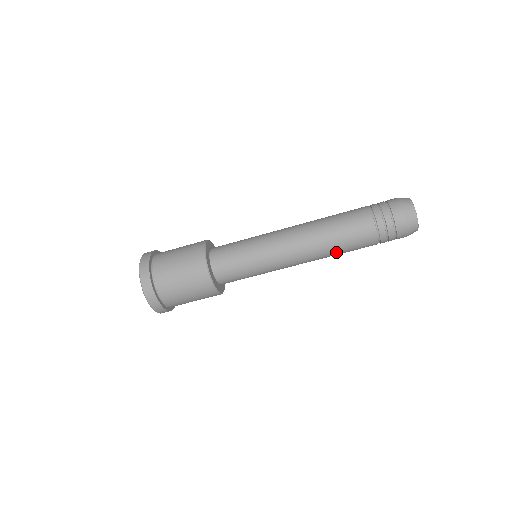
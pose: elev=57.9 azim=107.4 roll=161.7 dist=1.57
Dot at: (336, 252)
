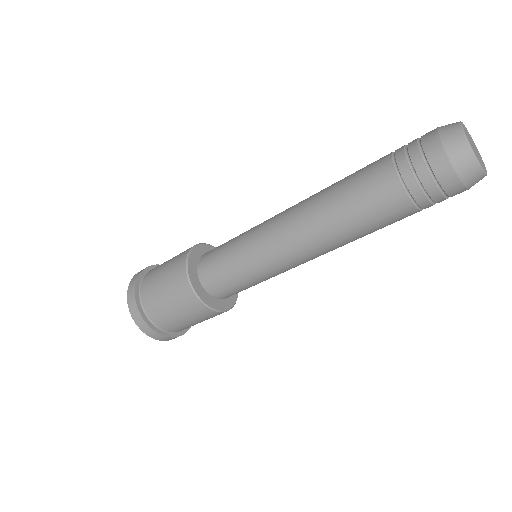
Dot at: occluded
